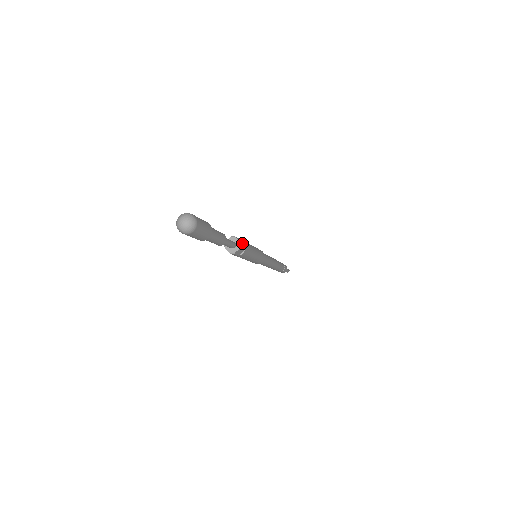
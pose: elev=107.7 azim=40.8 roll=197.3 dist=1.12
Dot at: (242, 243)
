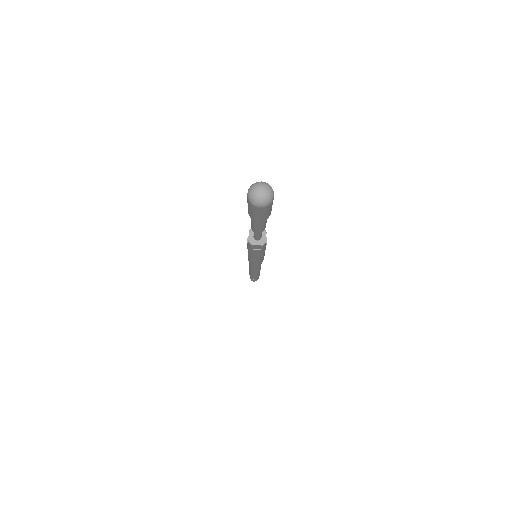
Dot at: occluded
